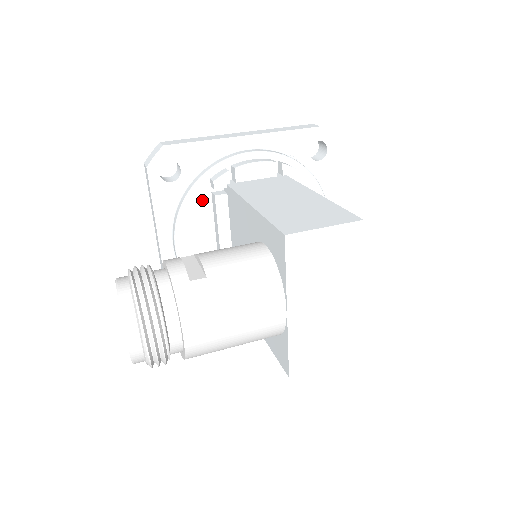
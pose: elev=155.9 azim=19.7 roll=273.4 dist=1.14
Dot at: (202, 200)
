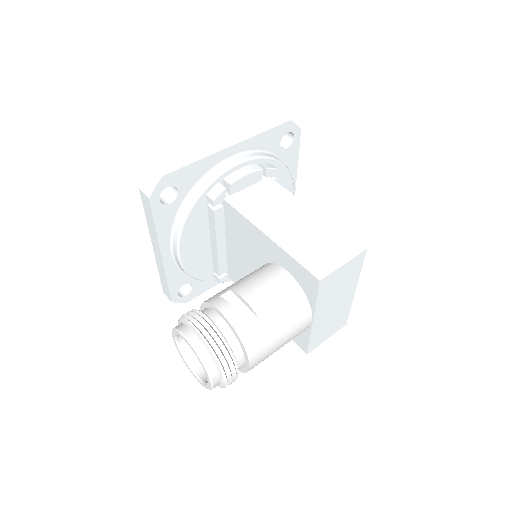
Dot at: (199, 213)
